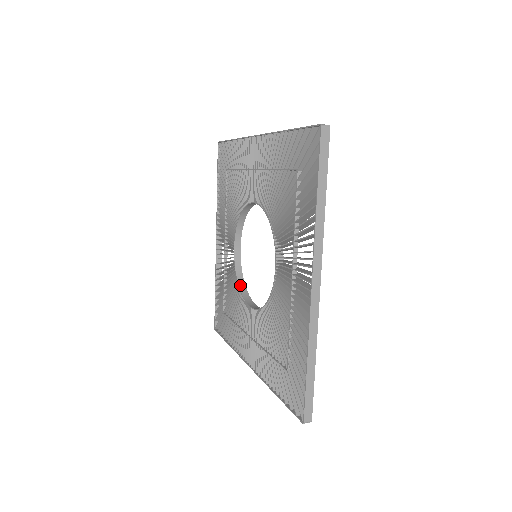
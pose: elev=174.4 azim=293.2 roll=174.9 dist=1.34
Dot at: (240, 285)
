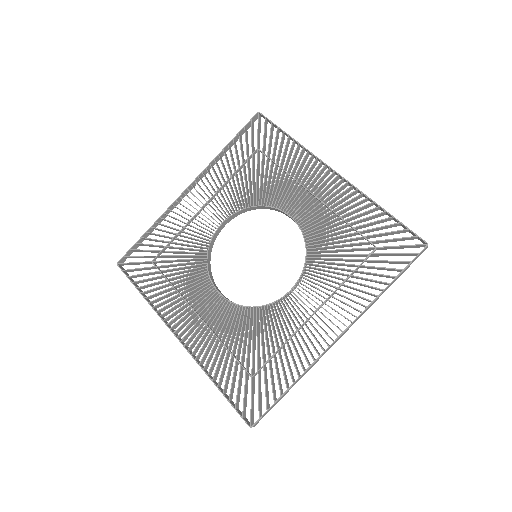
Dot at: (208, 260)
